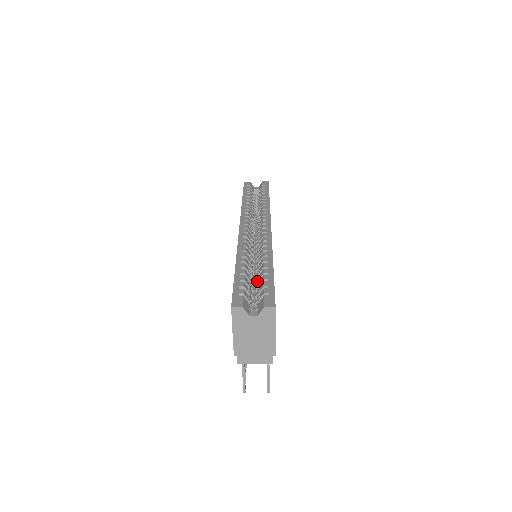
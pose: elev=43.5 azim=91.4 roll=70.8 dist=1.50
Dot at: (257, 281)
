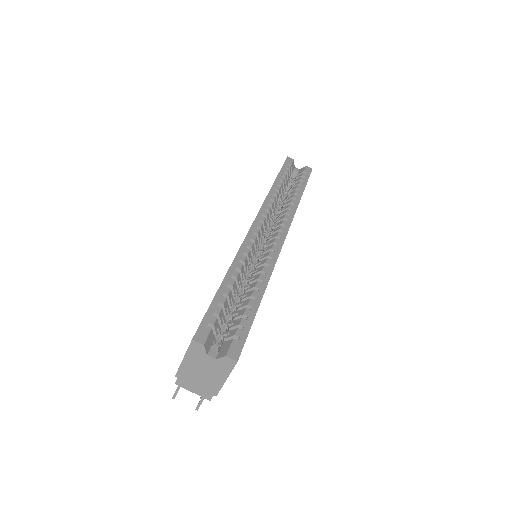
Dot at: (238, 305)
